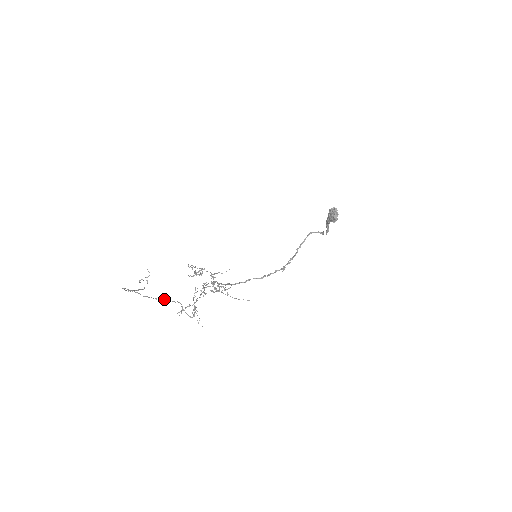
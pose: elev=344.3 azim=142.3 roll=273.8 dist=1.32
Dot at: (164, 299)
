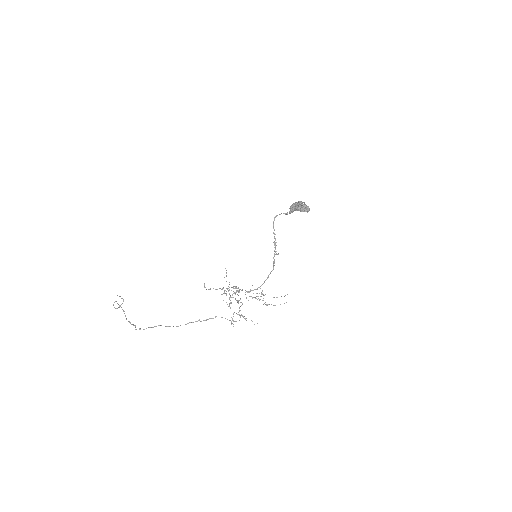
Dot at: (199, 320)
